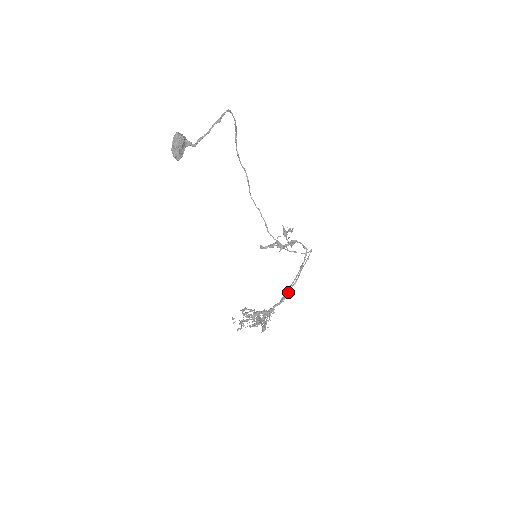
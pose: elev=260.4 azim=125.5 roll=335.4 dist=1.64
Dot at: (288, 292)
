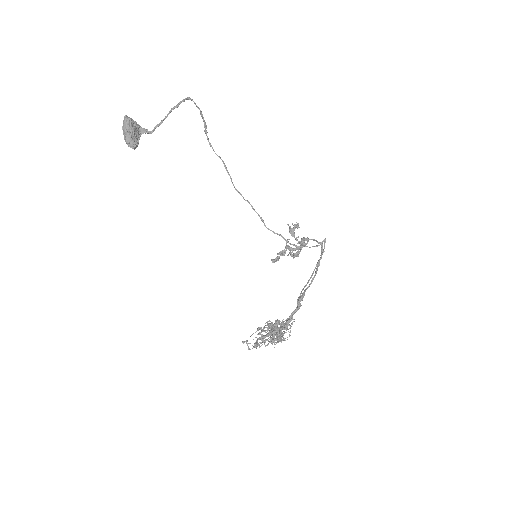
Dot at: (304, 292)
